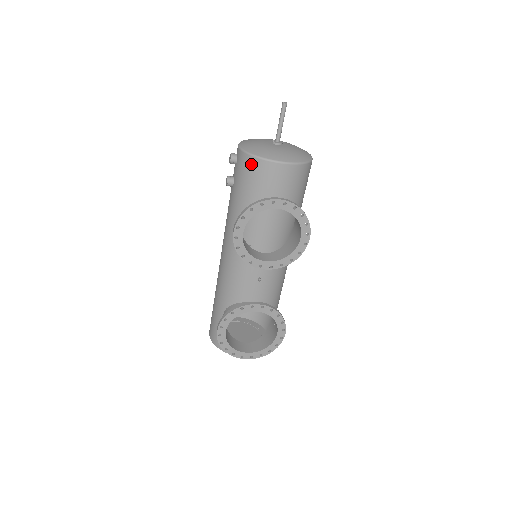
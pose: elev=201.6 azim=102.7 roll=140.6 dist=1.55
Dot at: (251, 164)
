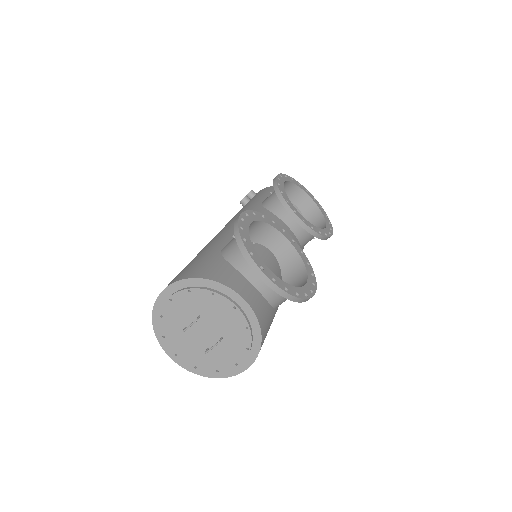
Dot at: occluded
